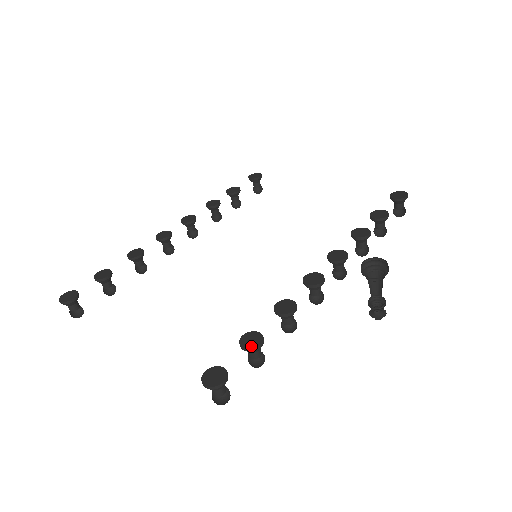
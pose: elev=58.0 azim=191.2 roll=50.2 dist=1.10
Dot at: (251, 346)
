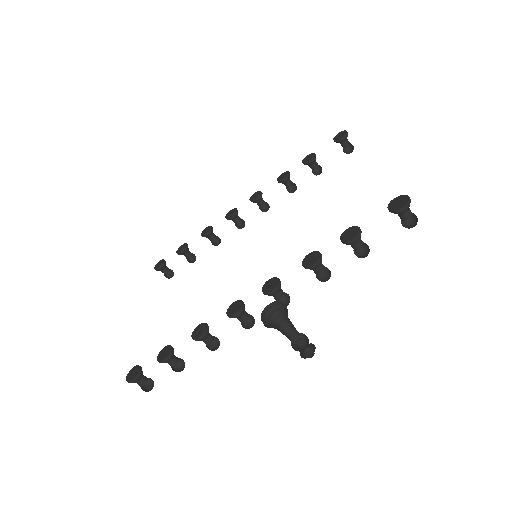
Dot at: (159, 359)
